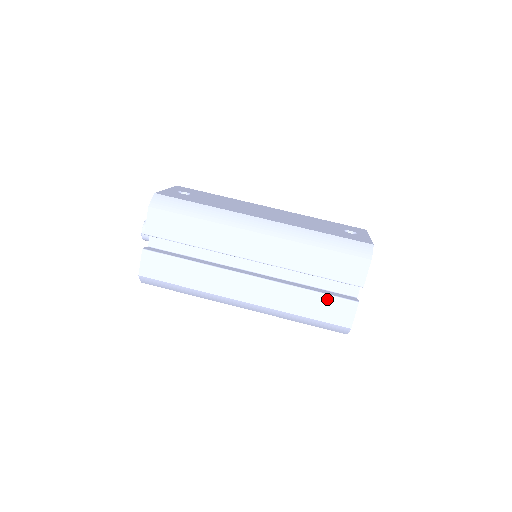
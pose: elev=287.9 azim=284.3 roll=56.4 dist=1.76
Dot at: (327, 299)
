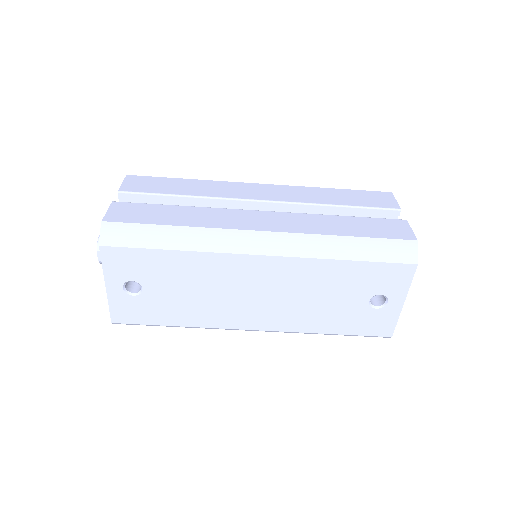
Dot at: occluded
